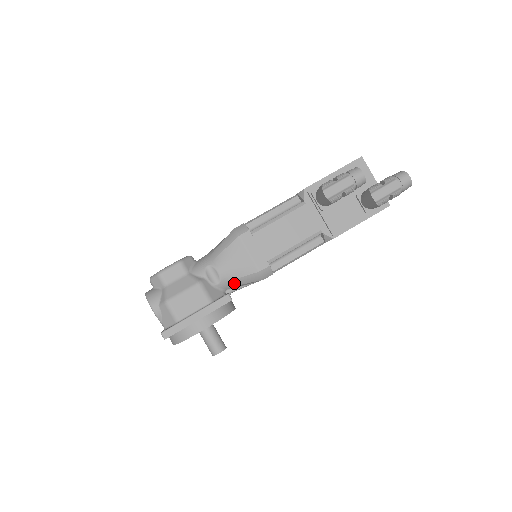
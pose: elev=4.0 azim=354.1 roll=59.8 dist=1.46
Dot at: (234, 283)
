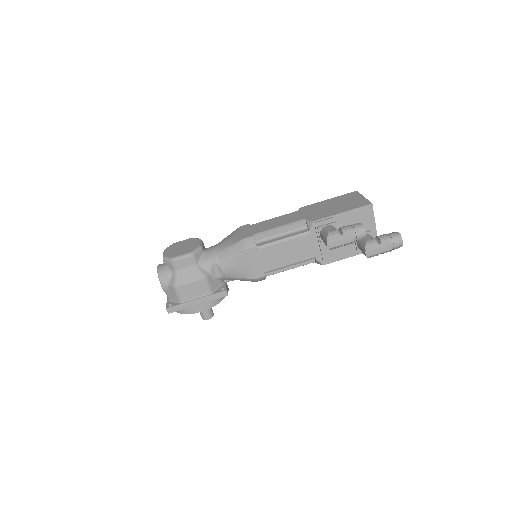
Dot at: (233, 279)
